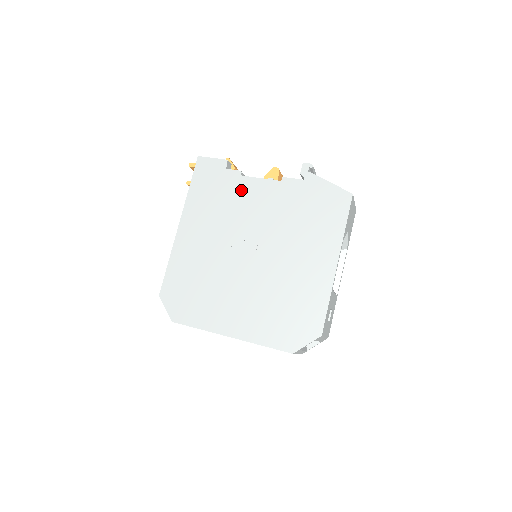
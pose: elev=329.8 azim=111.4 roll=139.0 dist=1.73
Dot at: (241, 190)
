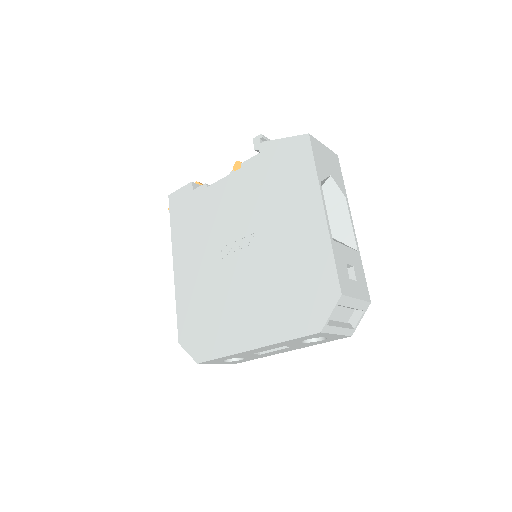
Dot at: (211, 200)
